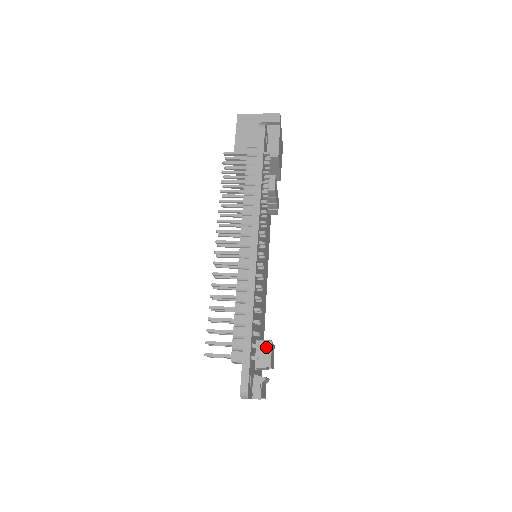
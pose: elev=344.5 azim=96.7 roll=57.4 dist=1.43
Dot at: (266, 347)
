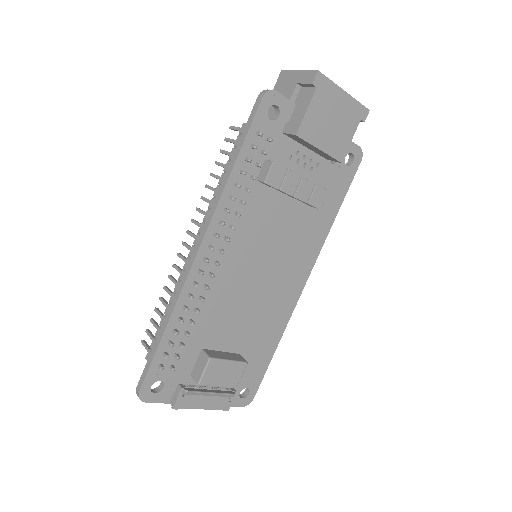
Dot at: (204, 361)
